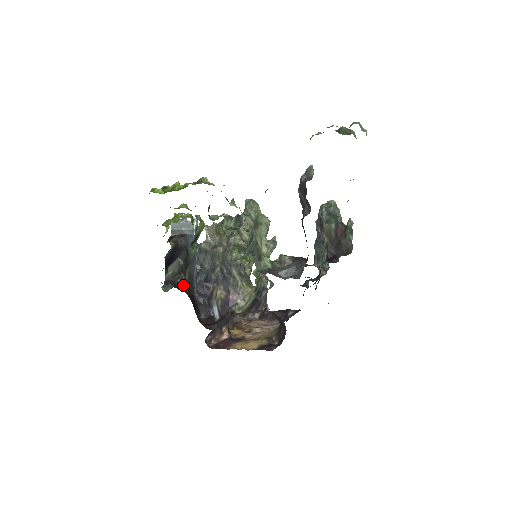
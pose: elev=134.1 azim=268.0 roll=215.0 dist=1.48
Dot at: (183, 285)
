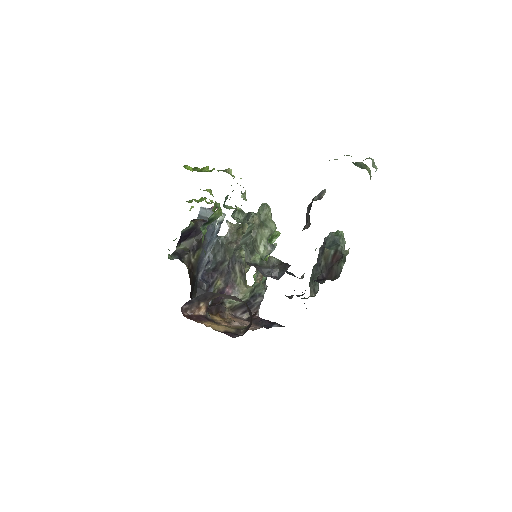
Dot at: (188, 262)
